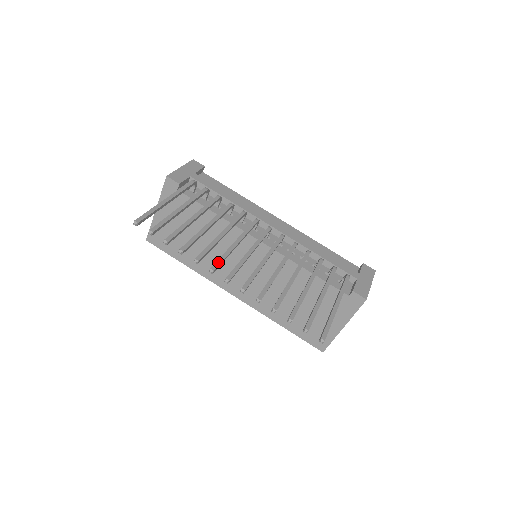
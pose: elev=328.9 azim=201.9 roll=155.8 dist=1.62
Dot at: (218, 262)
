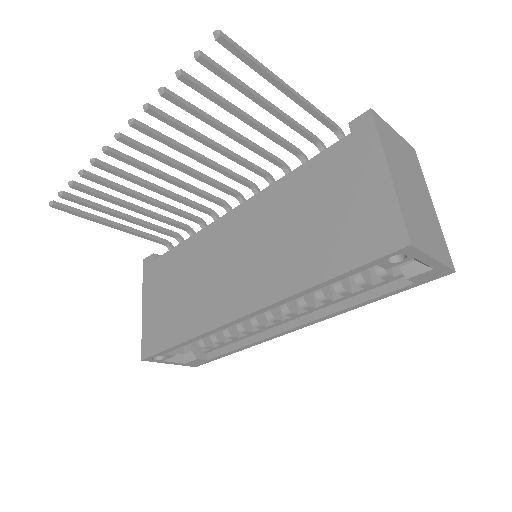
Dot at: (122, 155)
